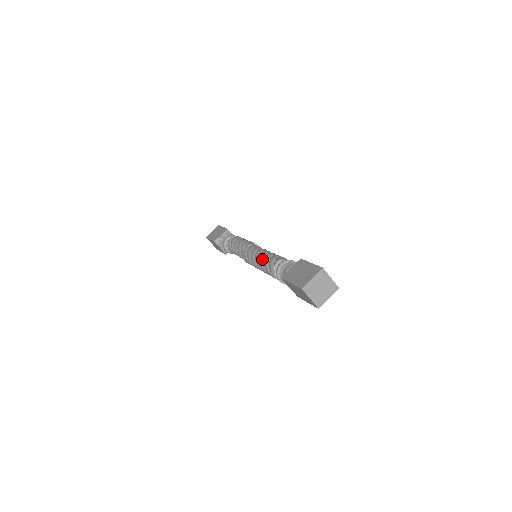
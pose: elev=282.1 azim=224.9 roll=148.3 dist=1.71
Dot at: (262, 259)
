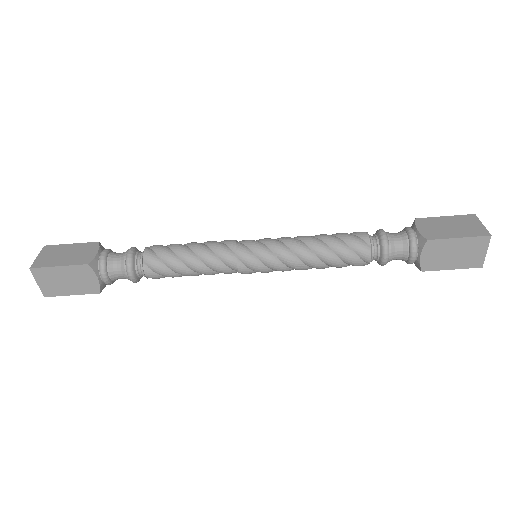
Dot at: (320, 242)
